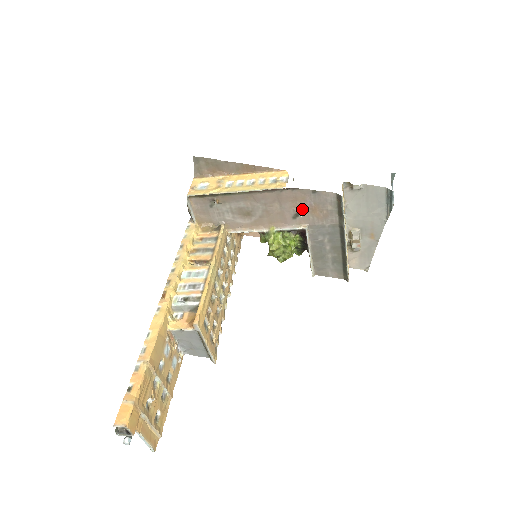
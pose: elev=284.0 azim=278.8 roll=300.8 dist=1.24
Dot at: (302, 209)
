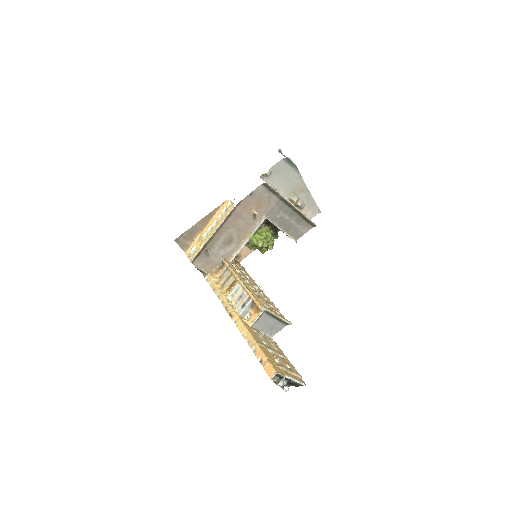
Dot at: (254, 210)
